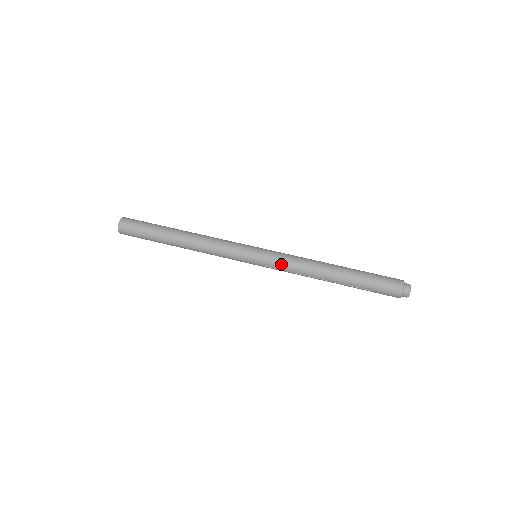
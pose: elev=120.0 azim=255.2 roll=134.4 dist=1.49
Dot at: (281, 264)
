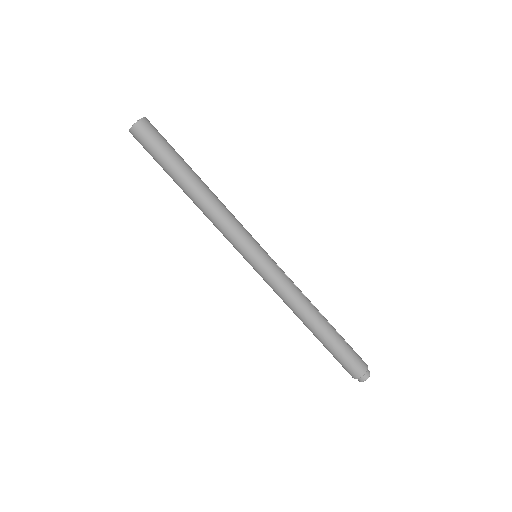
Dot at: (270, 285)
